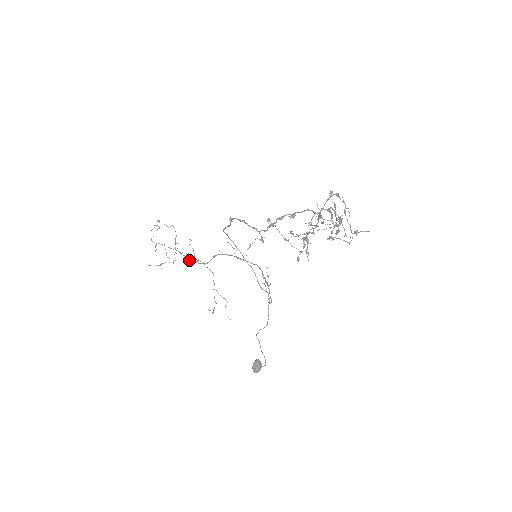
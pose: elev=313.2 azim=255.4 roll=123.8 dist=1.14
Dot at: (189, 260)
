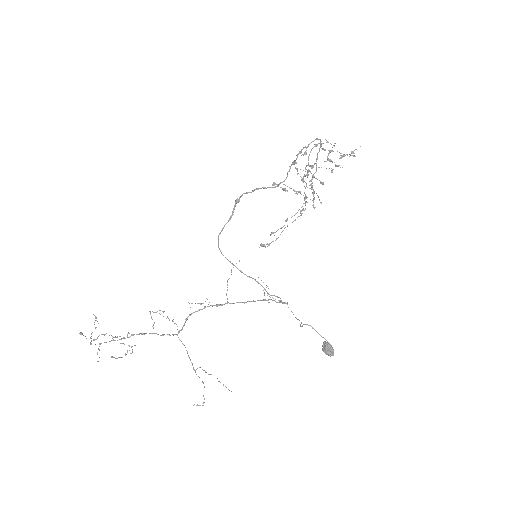
Dot at: occluded
